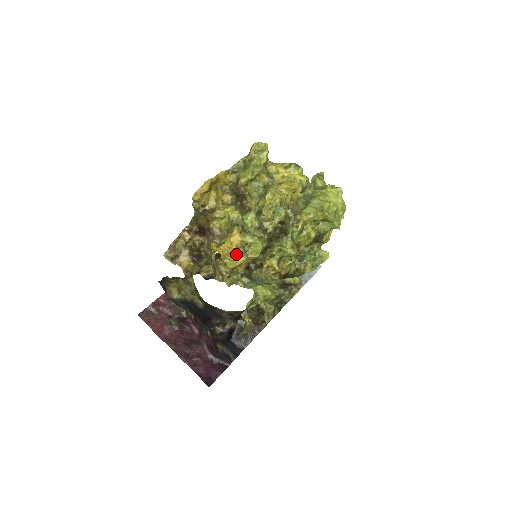
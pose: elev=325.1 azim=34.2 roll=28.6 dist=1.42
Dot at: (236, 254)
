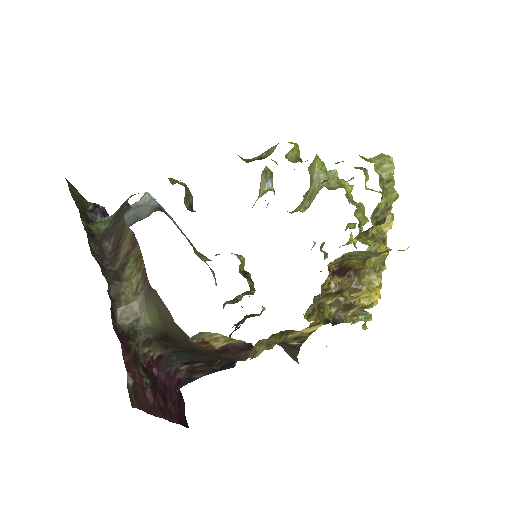
Dot at: occluded
